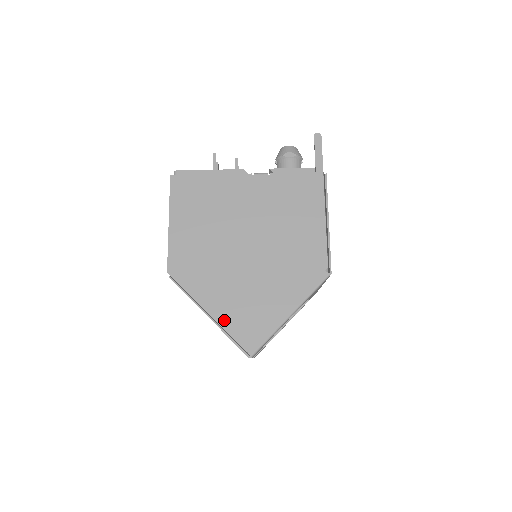
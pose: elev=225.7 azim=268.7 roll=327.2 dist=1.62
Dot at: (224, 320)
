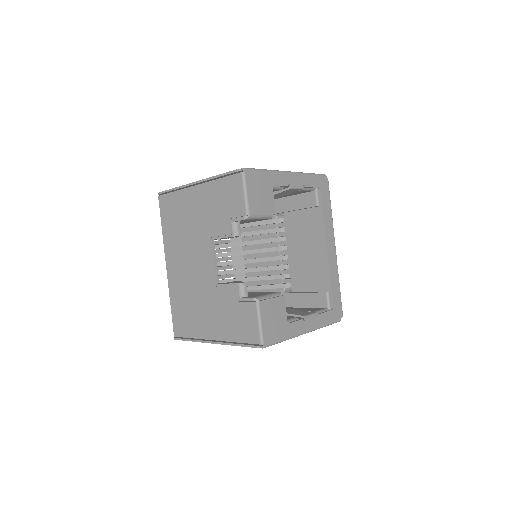
Dot at: occluded
